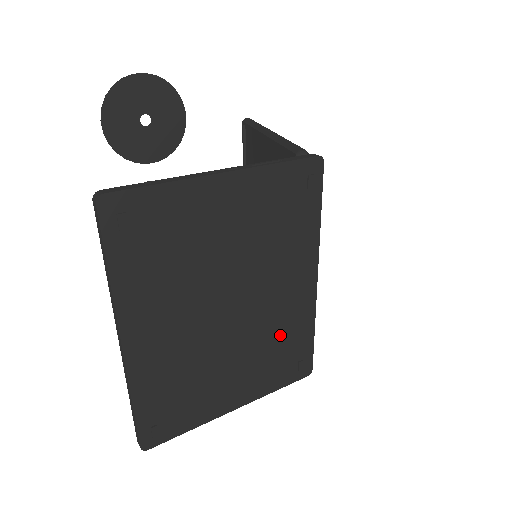
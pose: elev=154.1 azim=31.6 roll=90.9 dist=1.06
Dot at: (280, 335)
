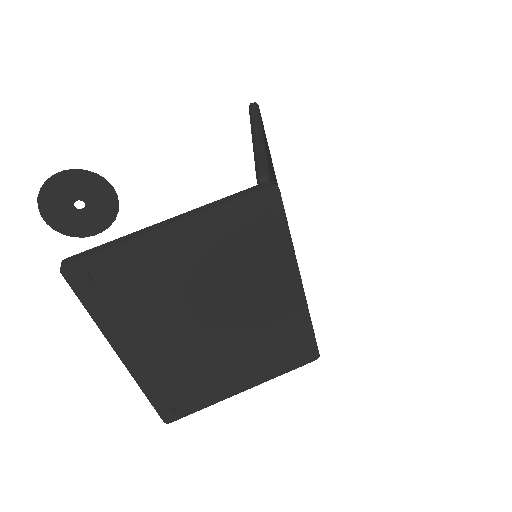
Dot at: (274, 334)
